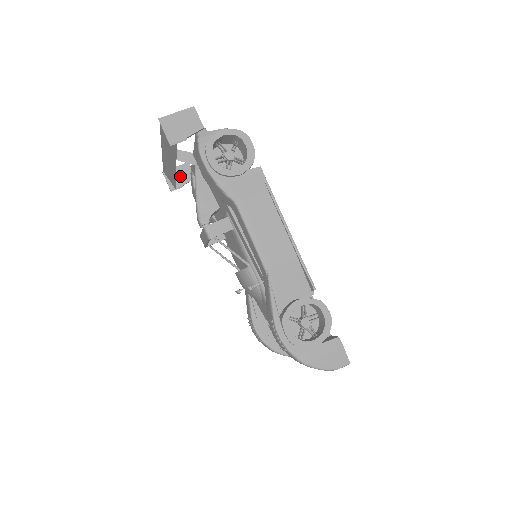
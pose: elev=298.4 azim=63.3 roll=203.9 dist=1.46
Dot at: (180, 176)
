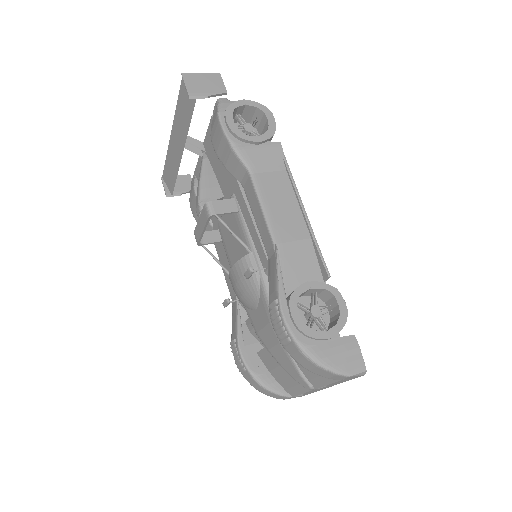
Dot at: (179, 185)
